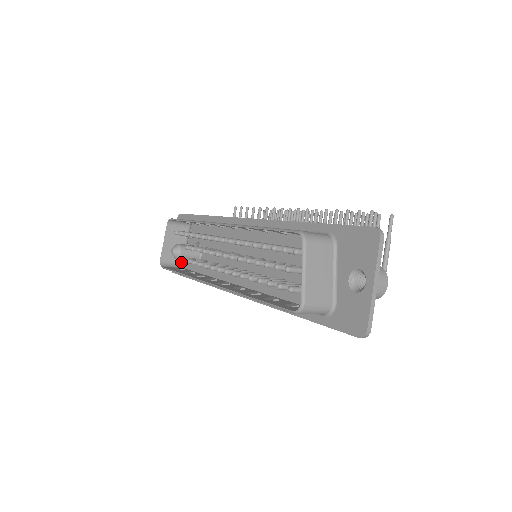
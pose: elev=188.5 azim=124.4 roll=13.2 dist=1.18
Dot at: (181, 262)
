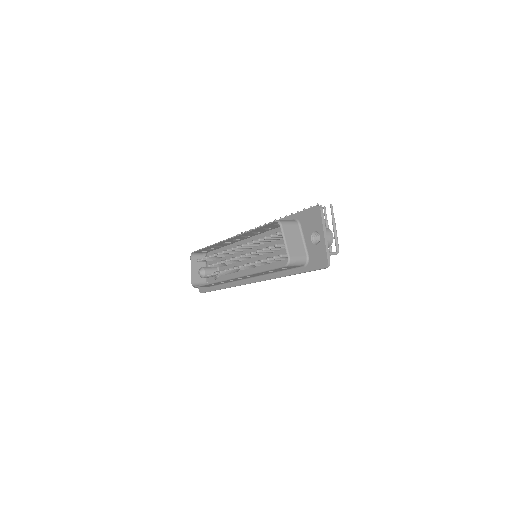
Dot at: (205, 282)
